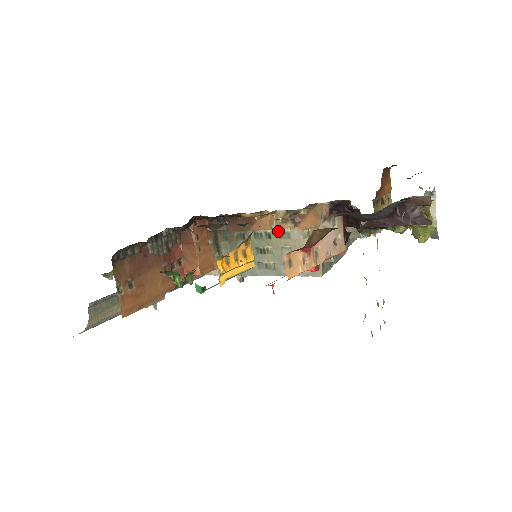
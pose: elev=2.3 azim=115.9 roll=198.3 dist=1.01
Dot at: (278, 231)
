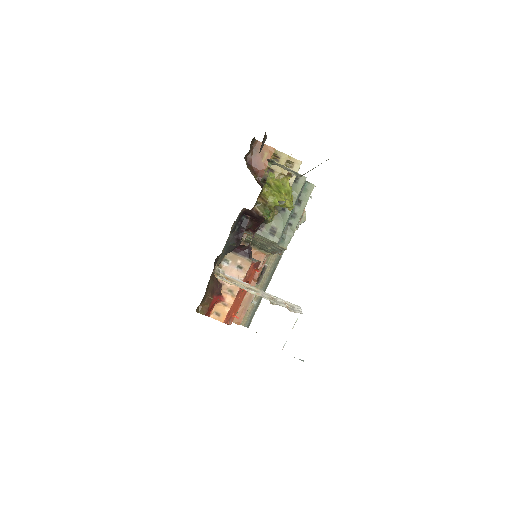
Dot at: (249, 237)
